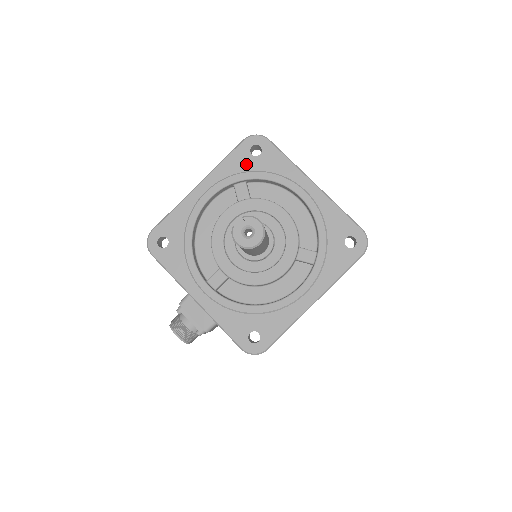
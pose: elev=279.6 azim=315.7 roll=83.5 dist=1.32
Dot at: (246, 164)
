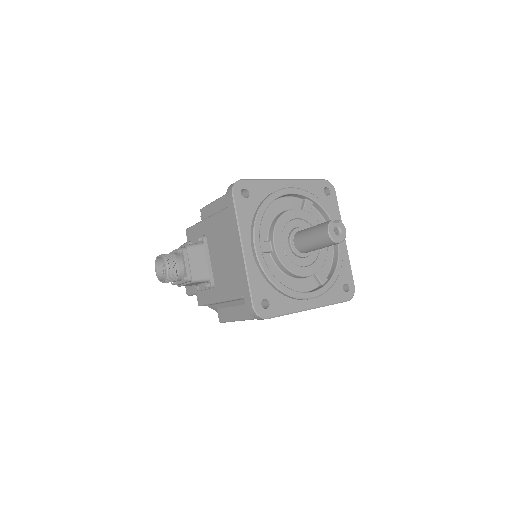
Dot at: (318, 194)
